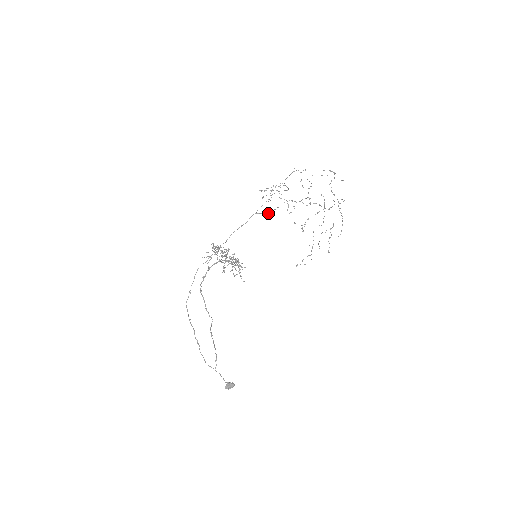
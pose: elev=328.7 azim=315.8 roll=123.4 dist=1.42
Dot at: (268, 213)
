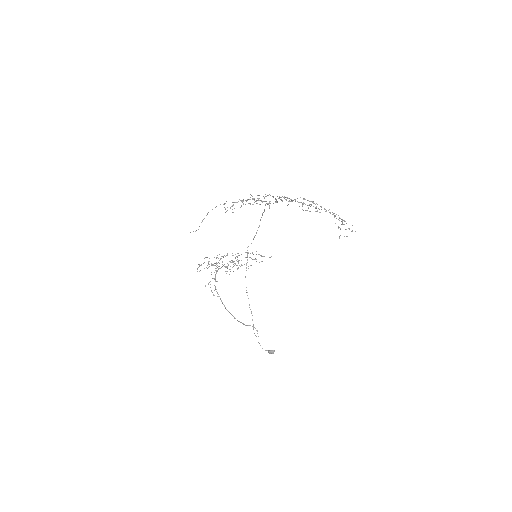
Dot at: (277, 201)
